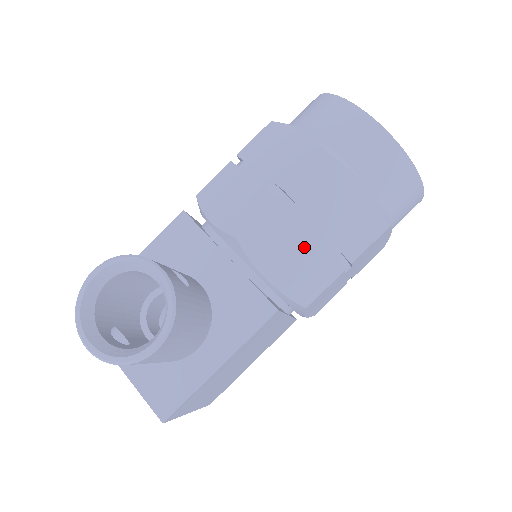
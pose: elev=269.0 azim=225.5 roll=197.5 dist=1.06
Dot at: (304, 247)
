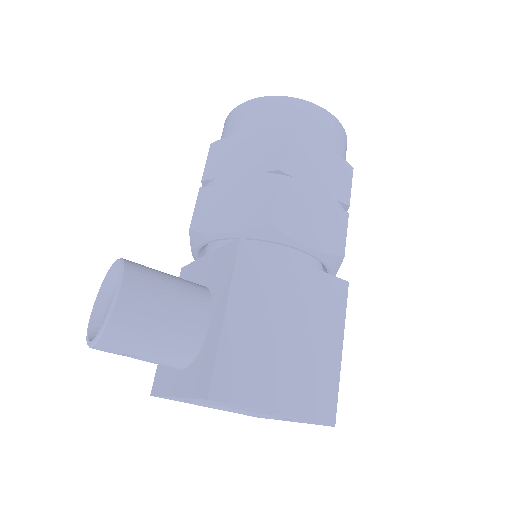
Dot at: (237, 193)
